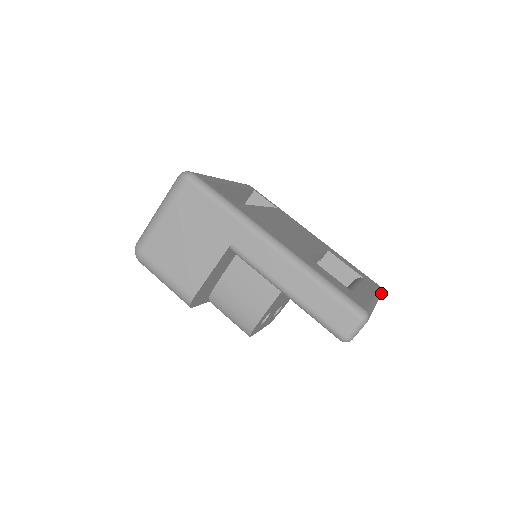
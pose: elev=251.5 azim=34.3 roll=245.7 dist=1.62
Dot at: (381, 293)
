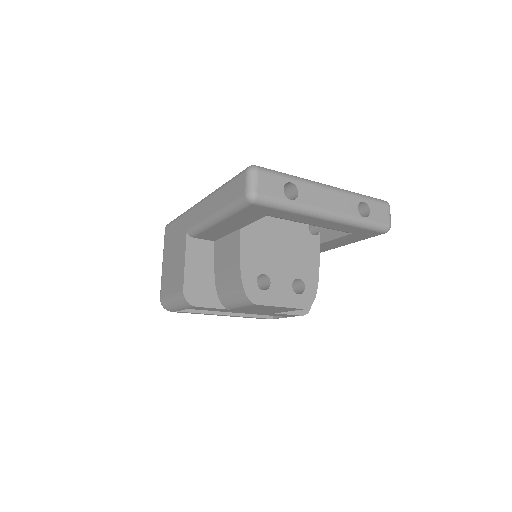
Dot at: (385, 203)
